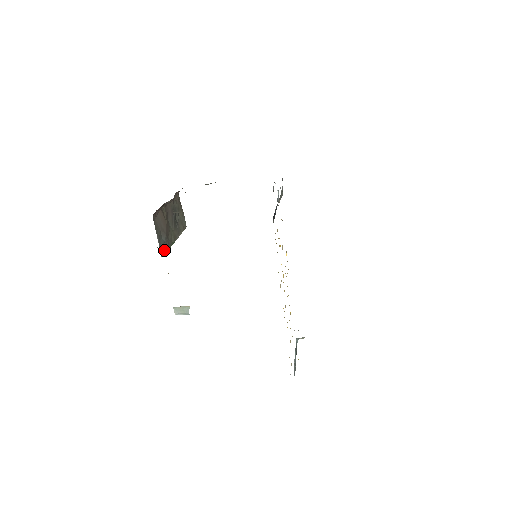
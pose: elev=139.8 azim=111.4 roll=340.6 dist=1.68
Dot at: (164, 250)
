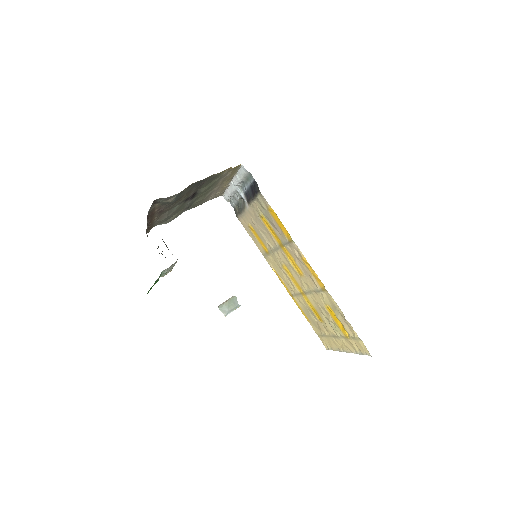
Dot at: occluded
